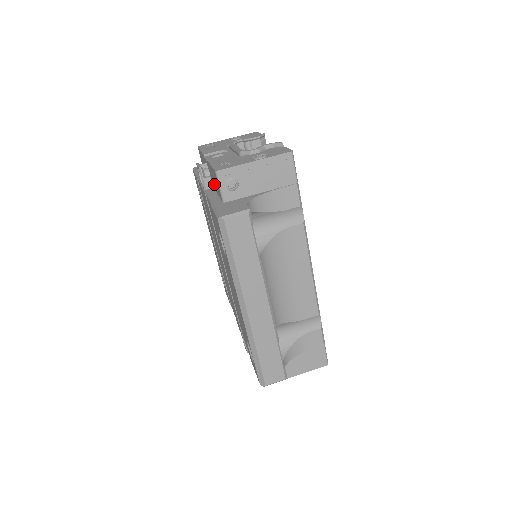
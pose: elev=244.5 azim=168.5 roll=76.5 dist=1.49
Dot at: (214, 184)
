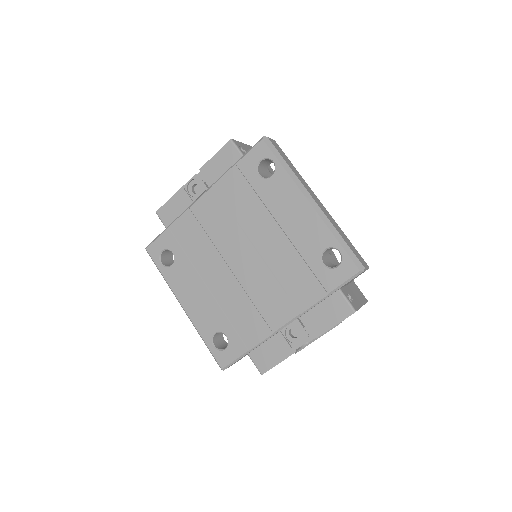
Dot at: (217, 175)
